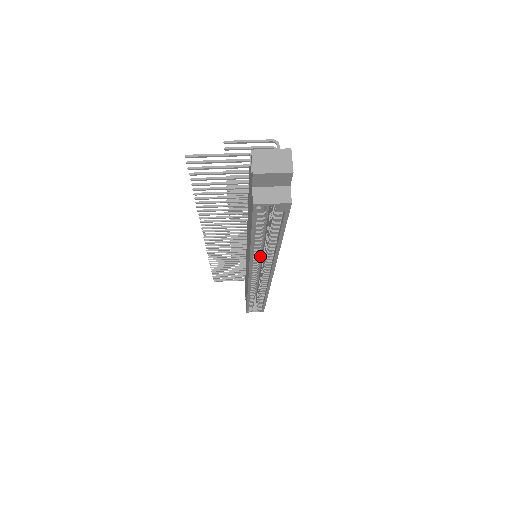
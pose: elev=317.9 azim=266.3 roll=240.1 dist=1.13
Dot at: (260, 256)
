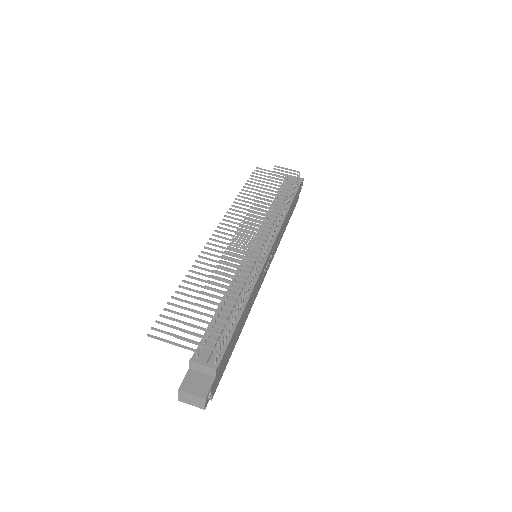
Dot at: occluded
